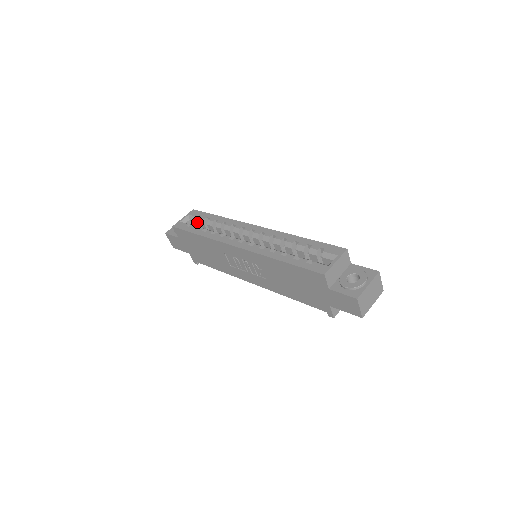
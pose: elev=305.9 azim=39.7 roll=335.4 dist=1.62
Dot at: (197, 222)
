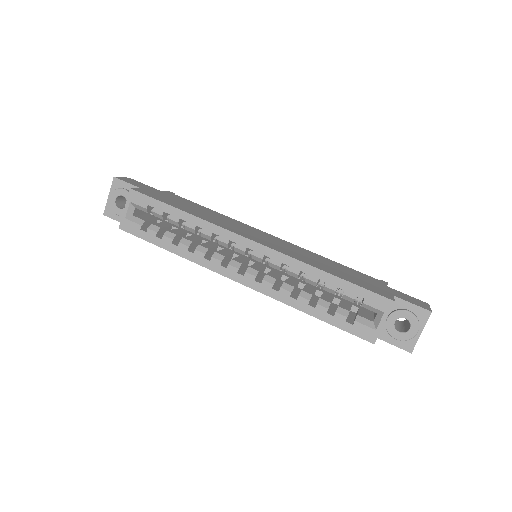
Dot at: (149, 212)
